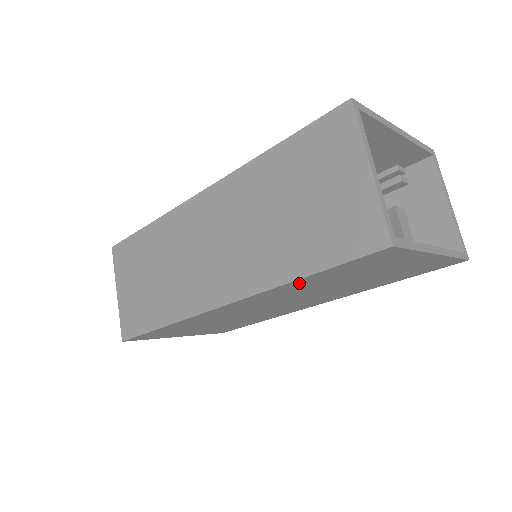
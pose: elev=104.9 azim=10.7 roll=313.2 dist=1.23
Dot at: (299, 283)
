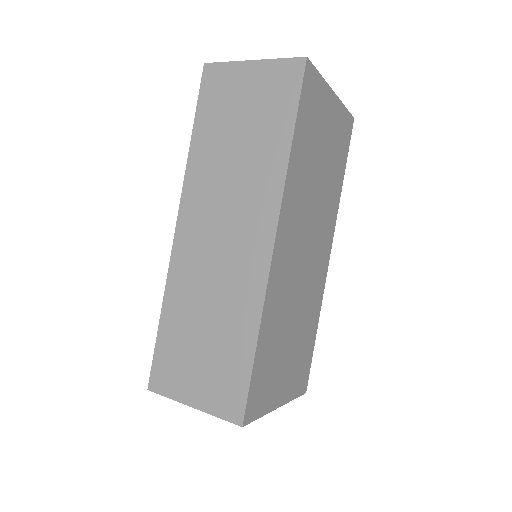
Dot at: (295, 160)
